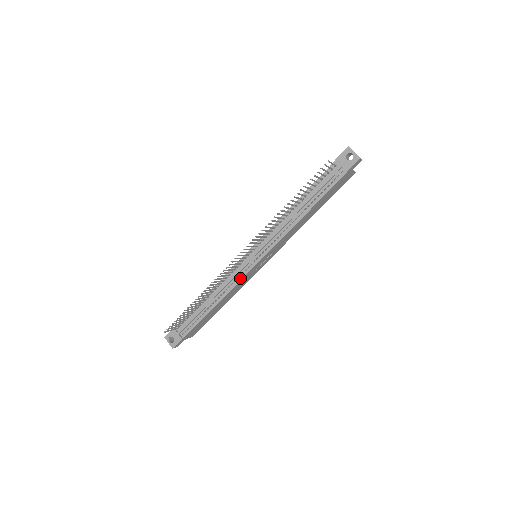
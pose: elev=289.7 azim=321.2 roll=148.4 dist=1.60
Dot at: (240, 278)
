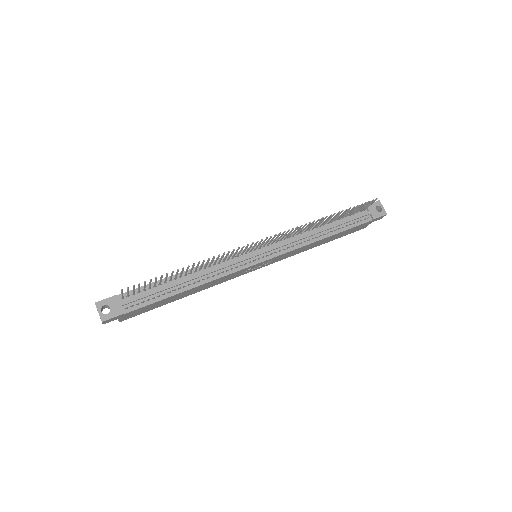
Dot at: (236, 269)
